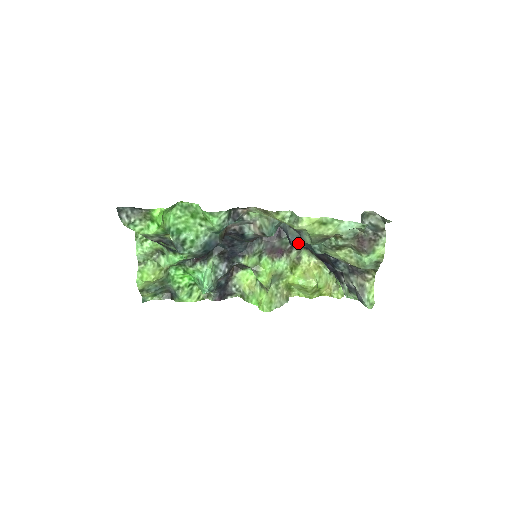
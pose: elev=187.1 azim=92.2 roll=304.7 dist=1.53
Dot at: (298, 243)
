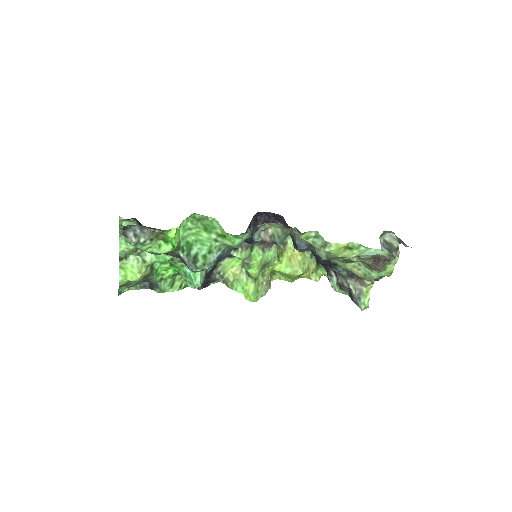
Dot at: (305, 249)
